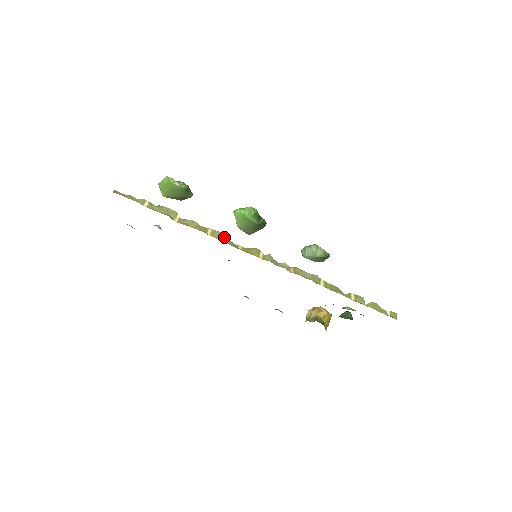
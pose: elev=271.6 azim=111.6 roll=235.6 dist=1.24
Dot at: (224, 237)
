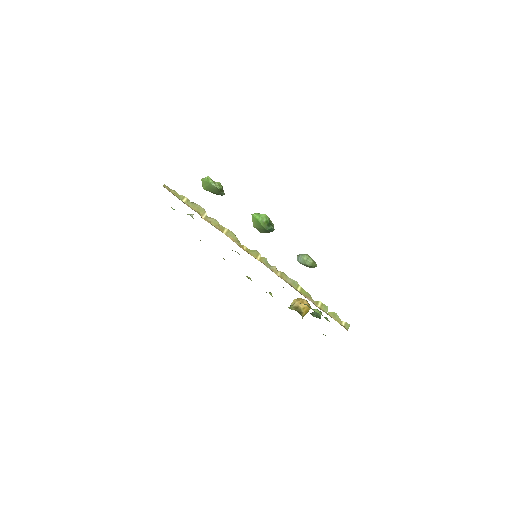
Dot at: (235, 237)
